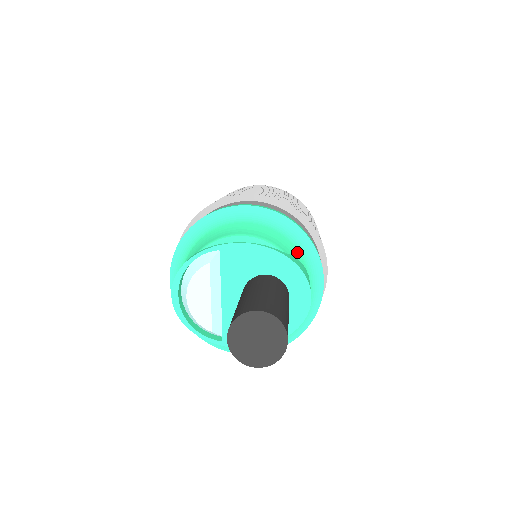
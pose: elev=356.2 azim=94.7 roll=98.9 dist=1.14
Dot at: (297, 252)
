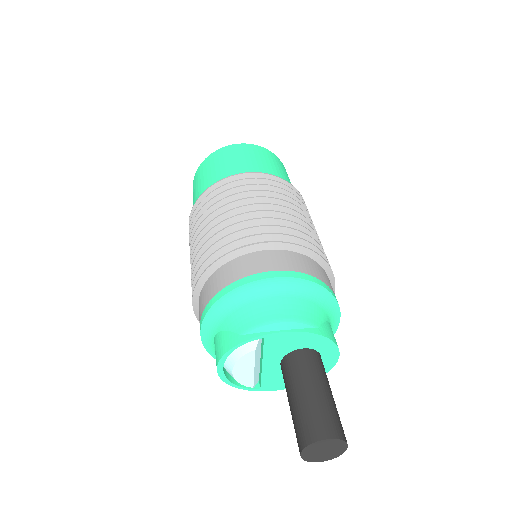
Dot at: (324, 313)
